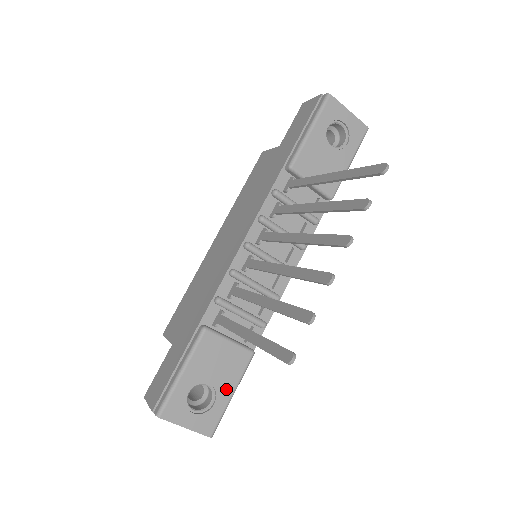
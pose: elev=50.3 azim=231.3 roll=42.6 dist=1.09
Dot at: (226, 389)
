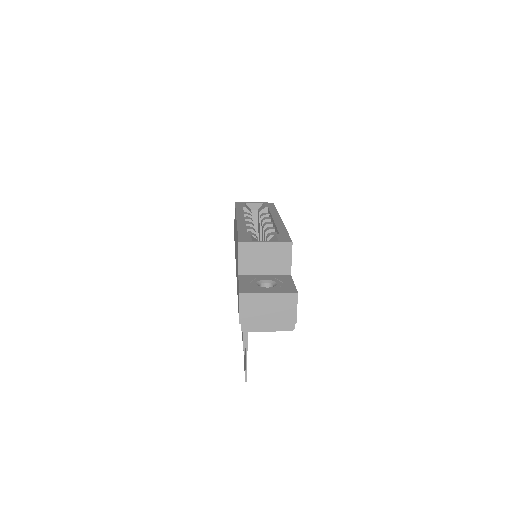
Dot at: occluded
